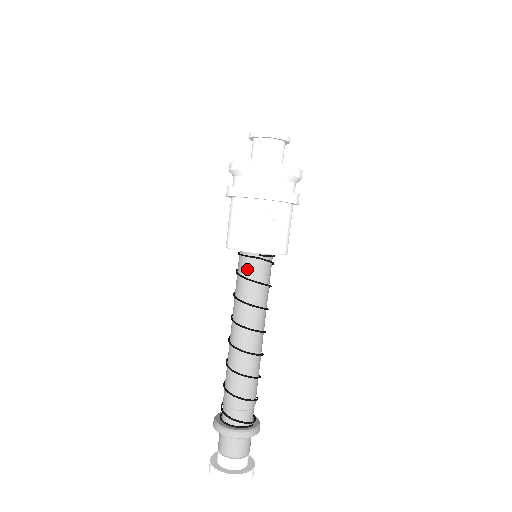
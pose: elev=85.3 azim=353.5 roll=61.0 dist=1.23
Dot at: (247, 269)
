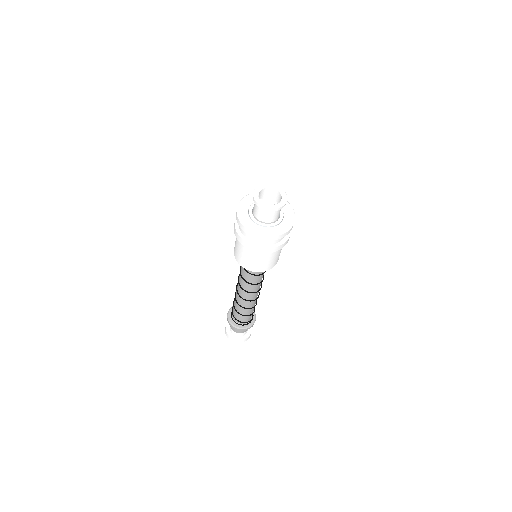
Dot at: occluded
